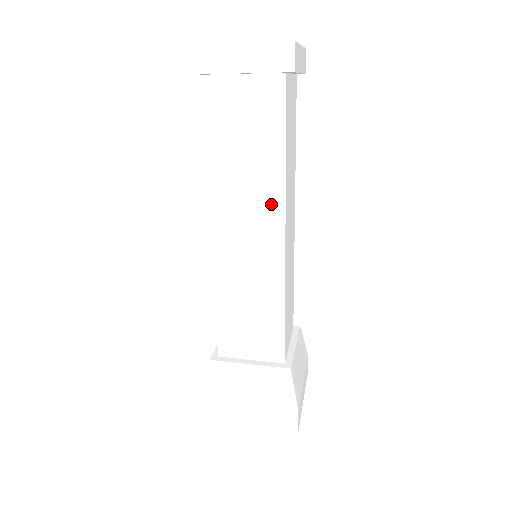
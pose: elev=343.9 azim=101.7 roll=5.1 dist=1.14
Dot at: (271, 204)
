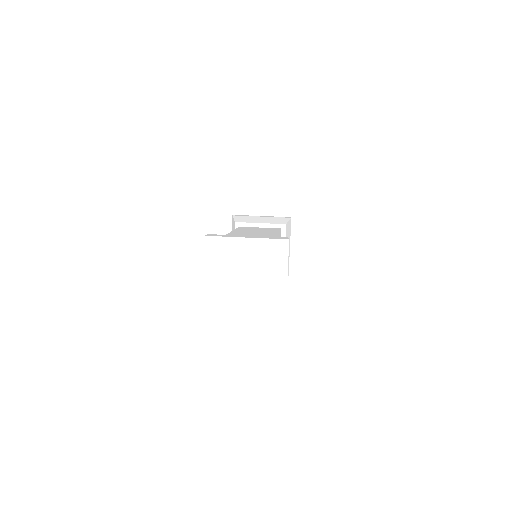
Dot at: occluded
